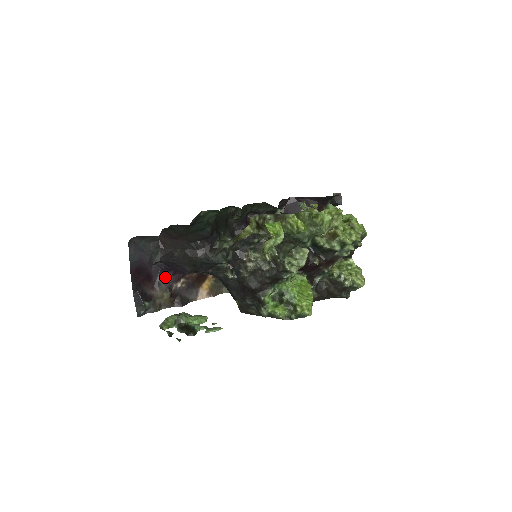
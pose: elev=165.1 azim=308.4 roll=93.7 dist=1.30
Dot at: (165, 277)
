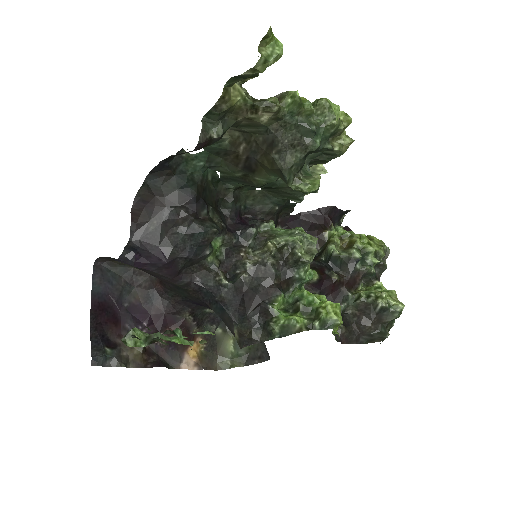
Dot at: (138, 325)
